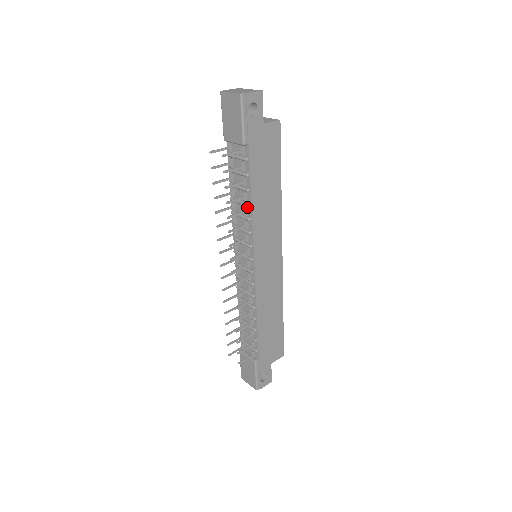
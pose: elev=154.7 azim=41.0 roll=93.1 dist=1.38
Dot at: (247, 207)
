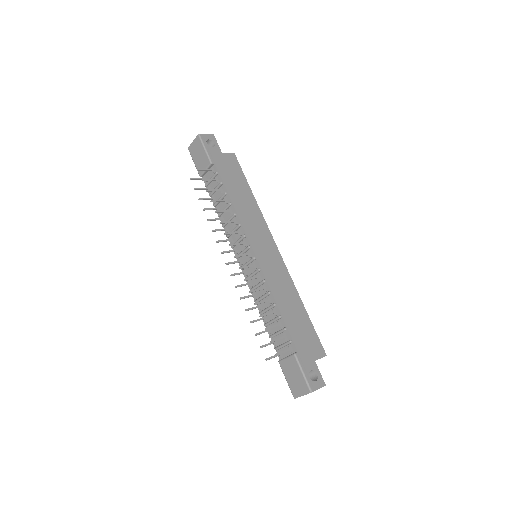
Dot at: (230, 208)
